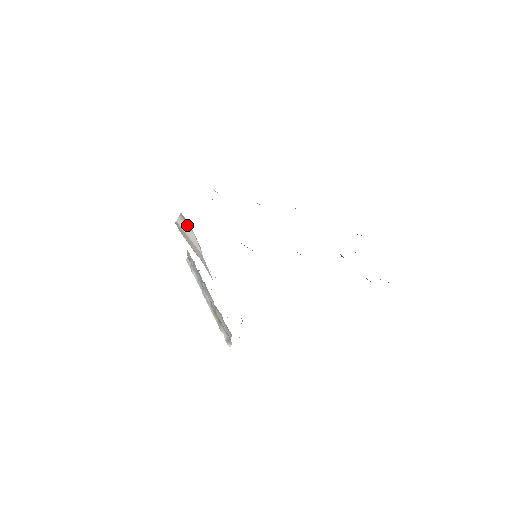
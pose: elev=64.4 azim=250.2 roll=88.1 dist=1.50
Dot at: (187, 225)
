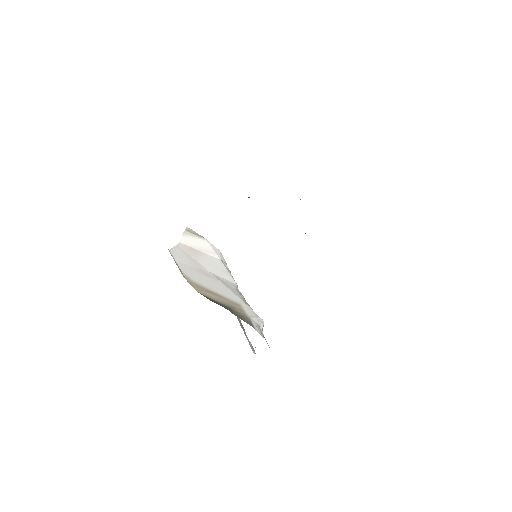
Dot at: (196, 237)
